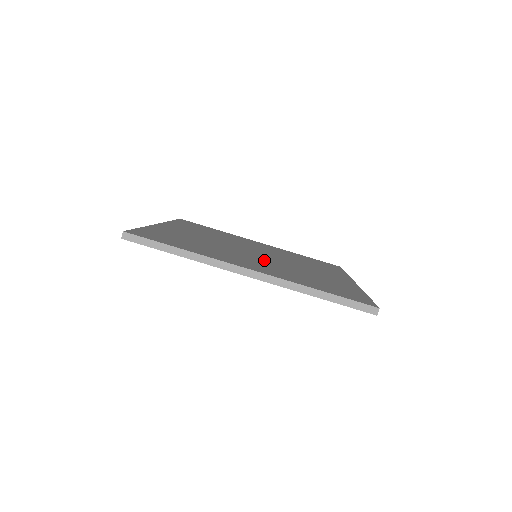
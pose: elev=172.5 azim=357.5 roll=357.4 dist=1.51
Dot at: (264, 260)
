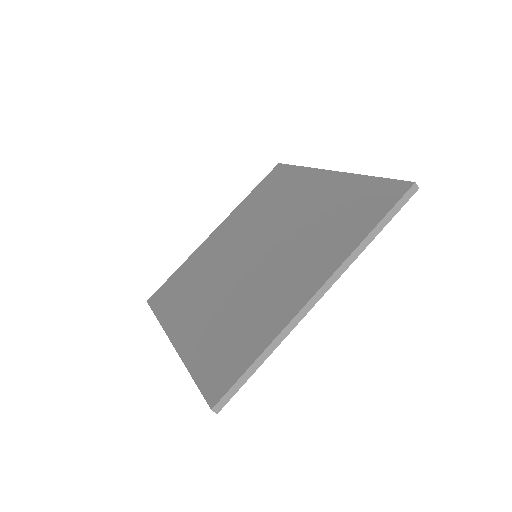
Dot at: (278, 256)
